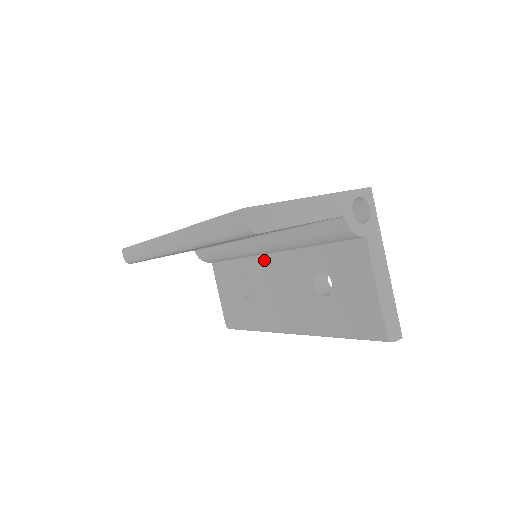
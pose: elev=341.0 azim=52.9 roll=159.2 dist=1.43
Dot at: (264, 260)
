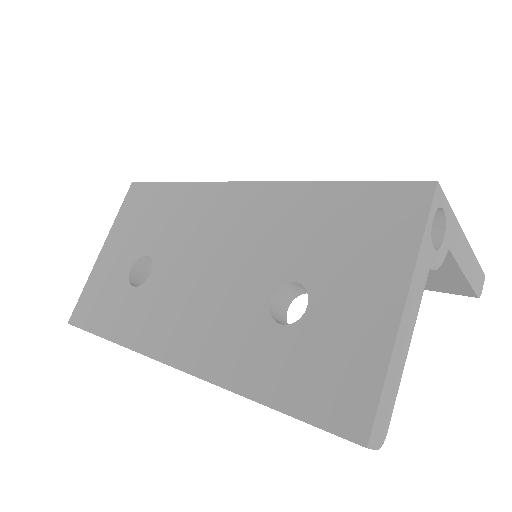
Dot at: occluded
